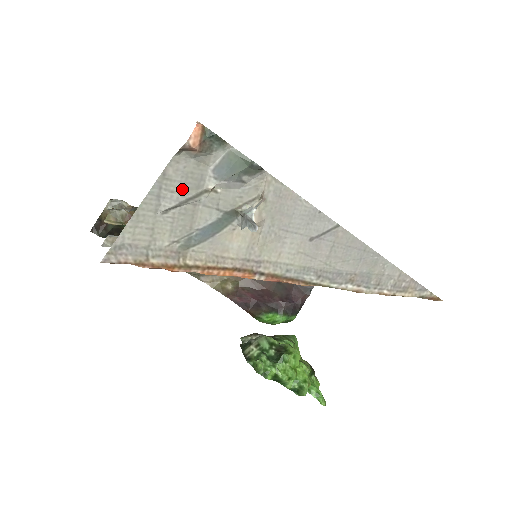
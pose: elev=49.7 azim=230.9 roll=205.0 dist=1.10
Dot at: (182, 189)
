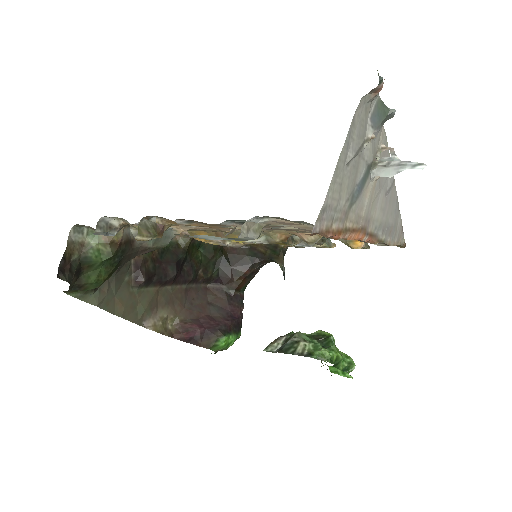
Dot at: (357, 138)
